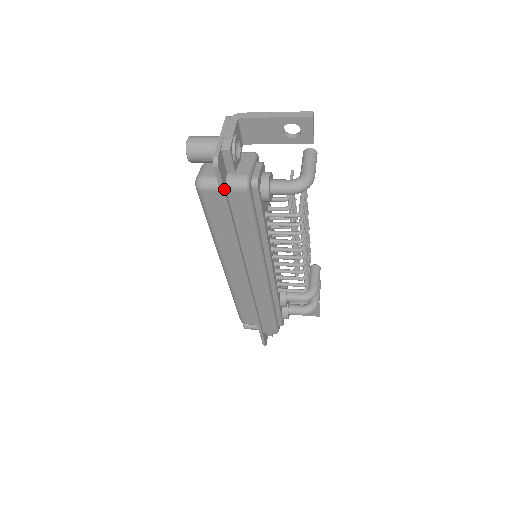
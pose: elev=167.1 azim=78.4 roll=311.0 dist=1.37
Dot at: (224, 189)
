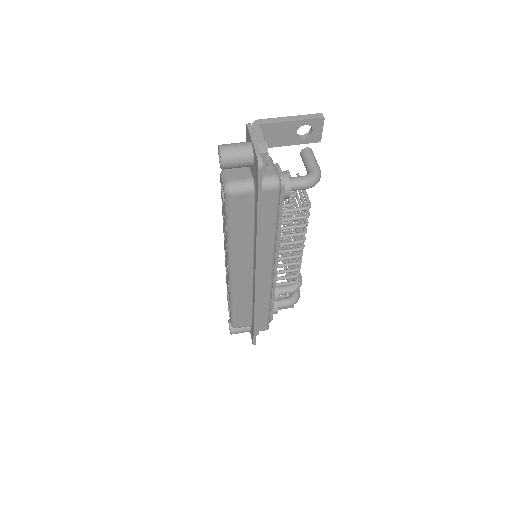
Dot at: (261, 189)
